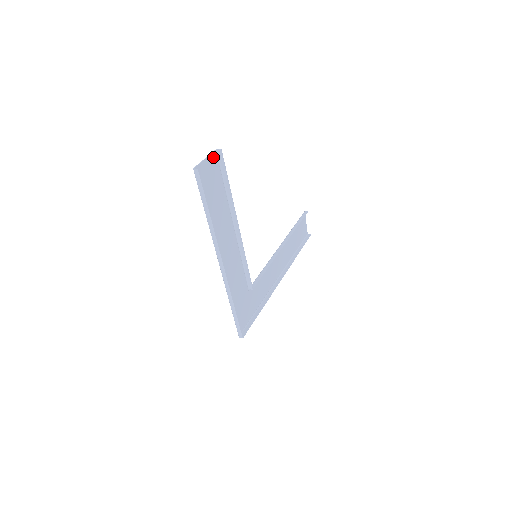
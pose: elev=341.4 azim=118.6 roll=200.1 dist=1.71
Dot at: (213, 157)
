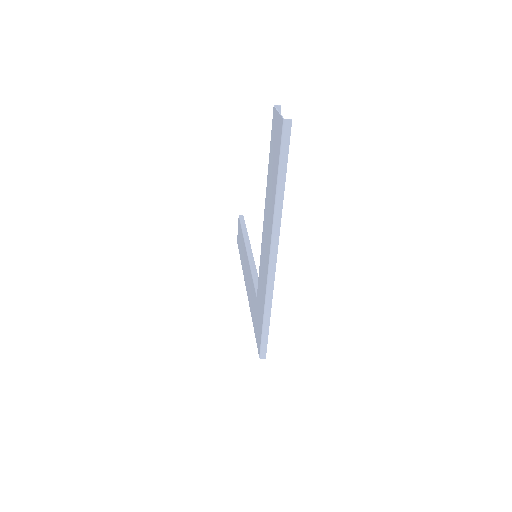
Dot at: (275, 114)
